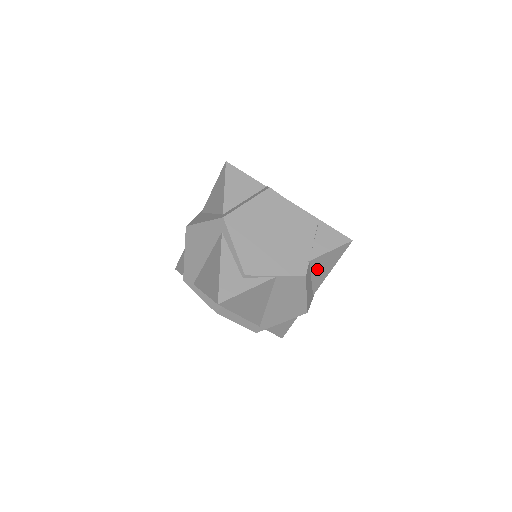
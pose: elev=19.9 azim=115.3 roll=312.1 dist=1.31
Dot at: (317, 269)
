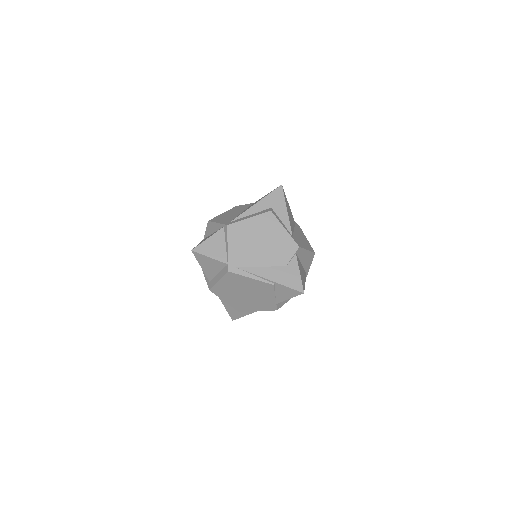
Dot at: occluded
